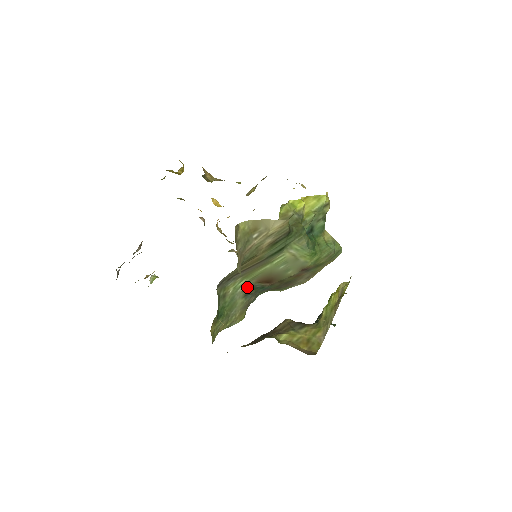
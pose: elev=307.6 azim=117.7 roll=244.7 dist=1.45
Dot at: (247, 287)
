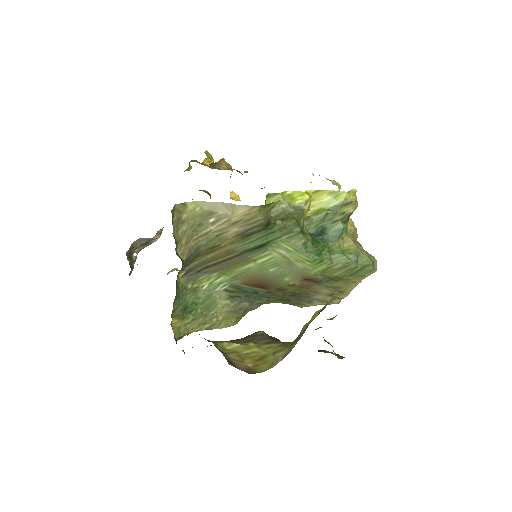
Dot at: (230, 287)
